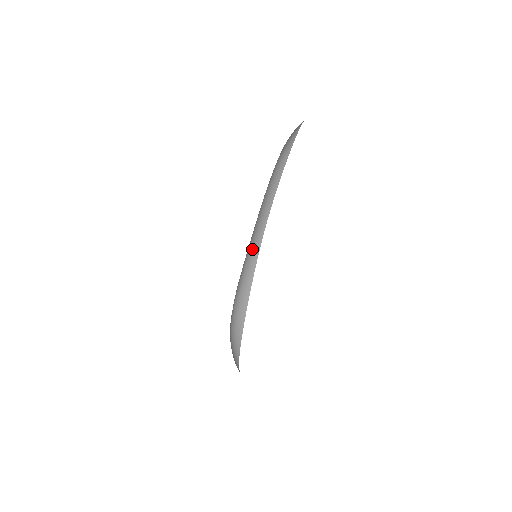
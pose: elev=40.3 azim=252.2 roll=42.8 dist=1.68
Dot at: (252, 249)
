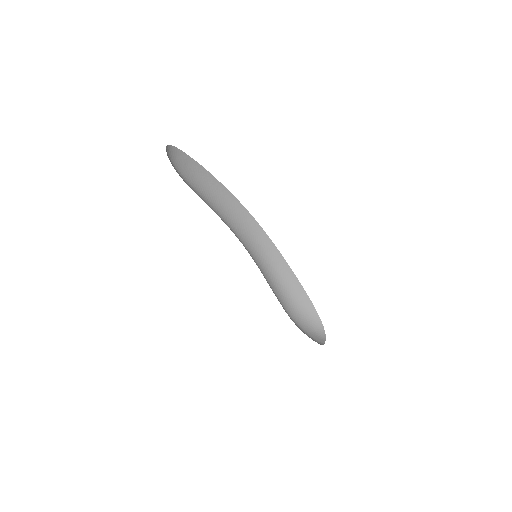
Dot at: (258, 240)
